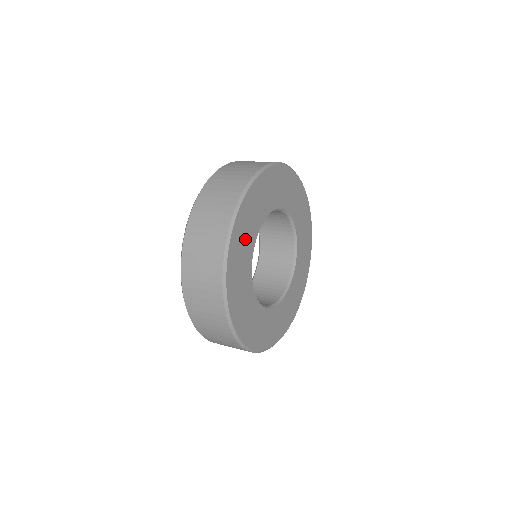
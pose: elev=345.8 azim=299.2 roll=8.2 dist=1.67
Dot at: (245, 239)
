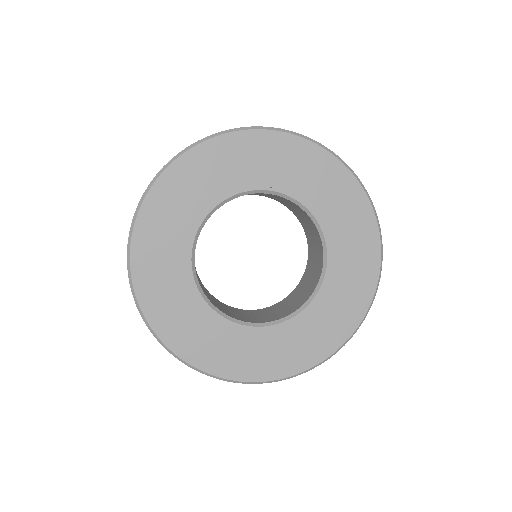
Dot at: (174, 218)
